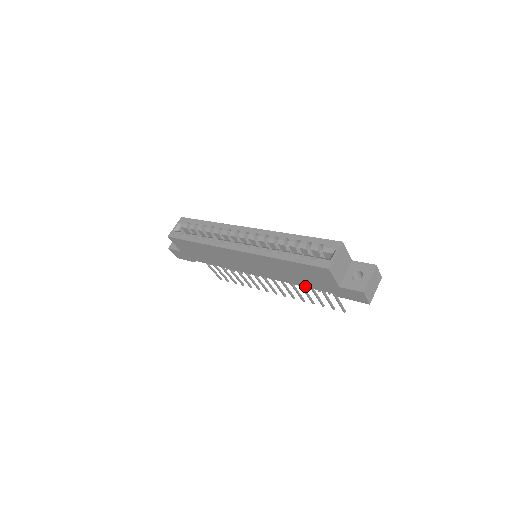
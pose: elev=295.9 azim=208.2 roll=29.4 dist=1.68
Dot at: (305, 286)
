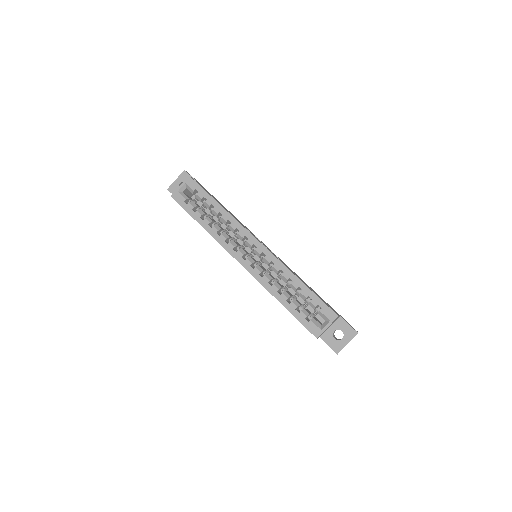
Dot at: occluded
